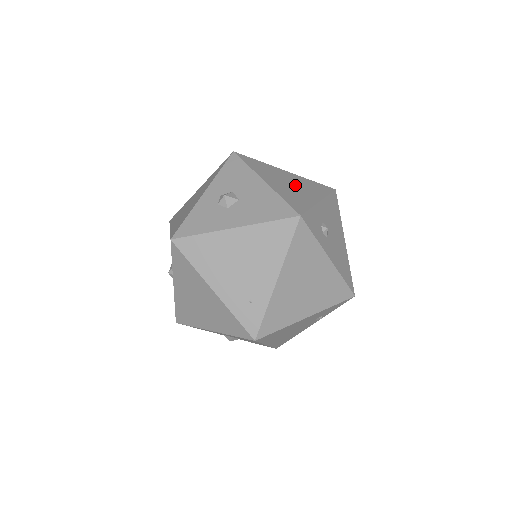
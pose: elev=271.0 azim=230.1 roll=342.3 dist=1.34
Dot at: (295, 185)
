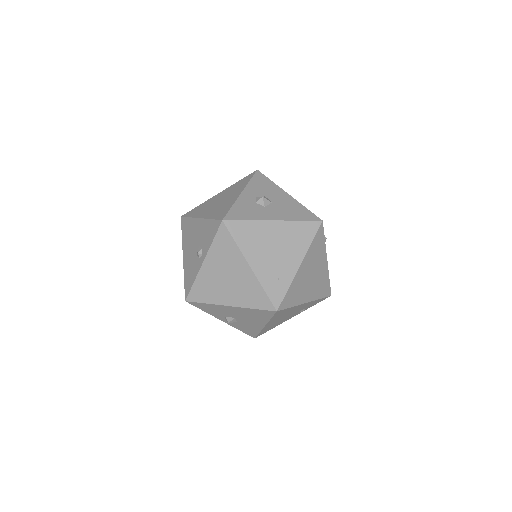
Dot at: occluded
